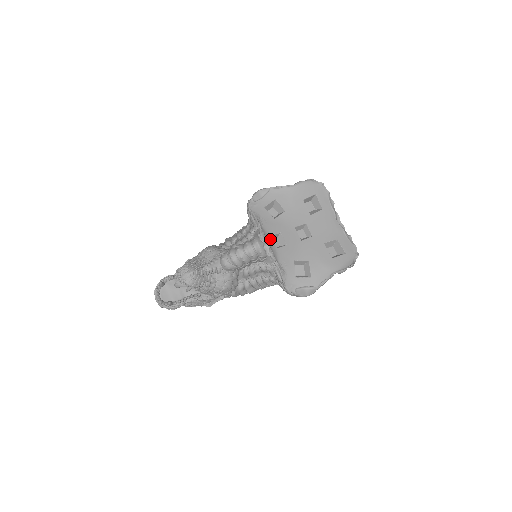
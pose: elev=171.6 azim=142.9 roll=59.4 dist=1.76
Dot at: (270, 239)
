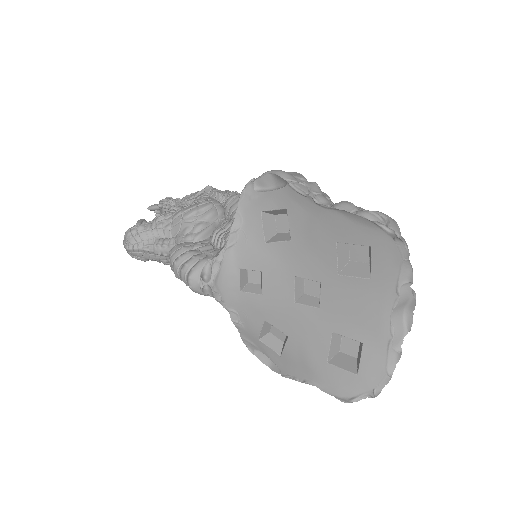
Dot at: (233, 273)
